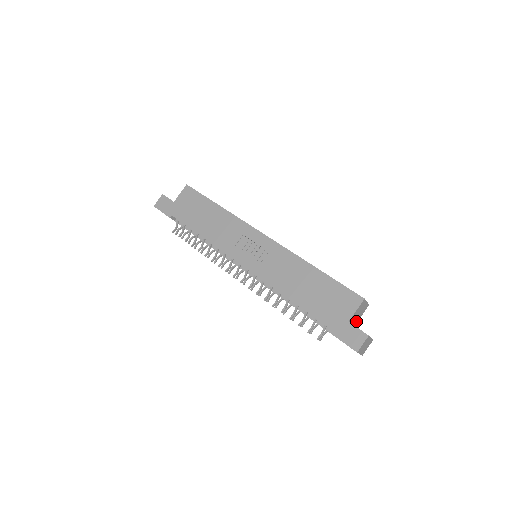
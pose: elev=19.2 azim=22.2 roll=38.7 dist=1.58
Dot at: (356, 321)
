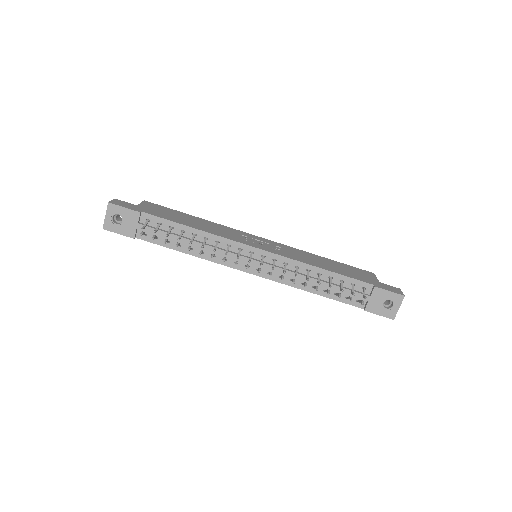
Dot at: occluded
